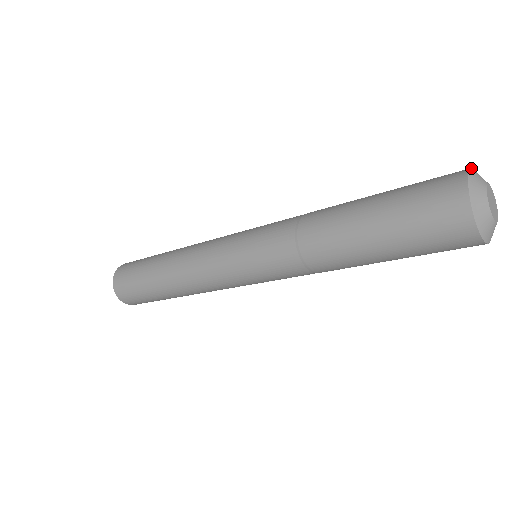
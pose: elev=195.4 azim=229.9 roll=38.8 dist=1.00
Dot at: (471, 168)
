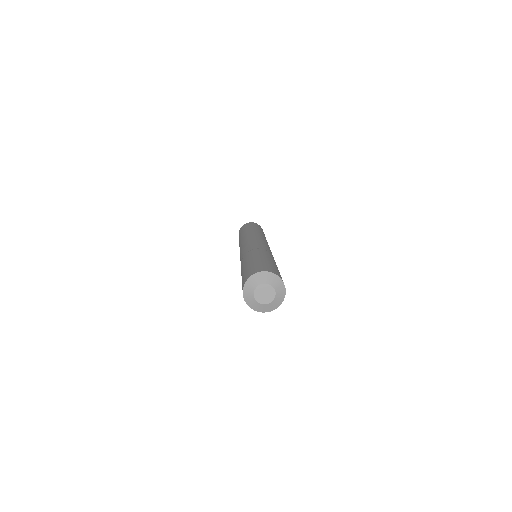
Dot at: (251, 275)
